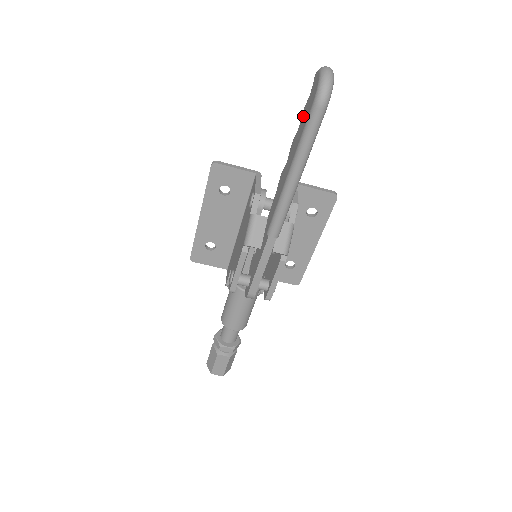
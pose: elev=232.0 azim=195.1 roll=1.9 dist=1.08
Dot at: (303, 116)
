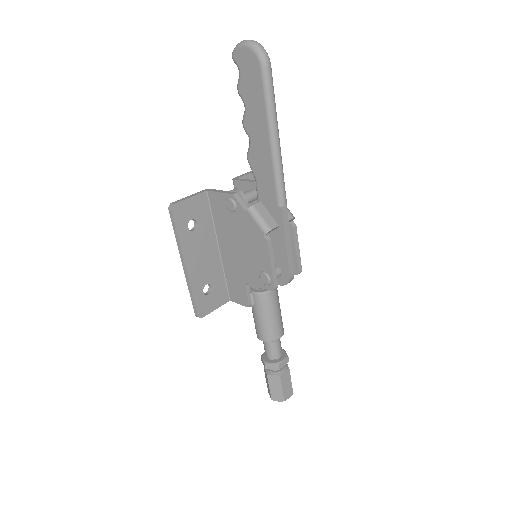
Dot at: (247, 91)
